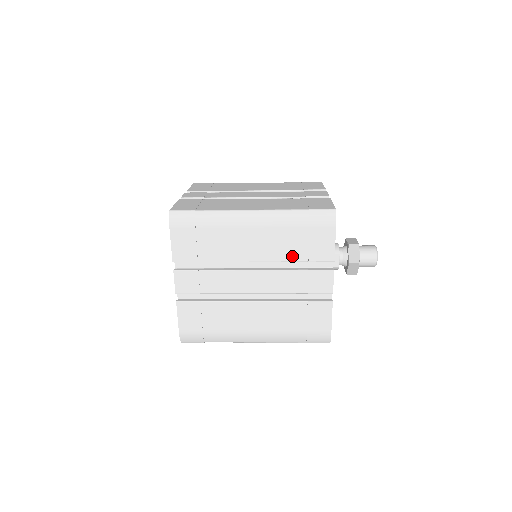
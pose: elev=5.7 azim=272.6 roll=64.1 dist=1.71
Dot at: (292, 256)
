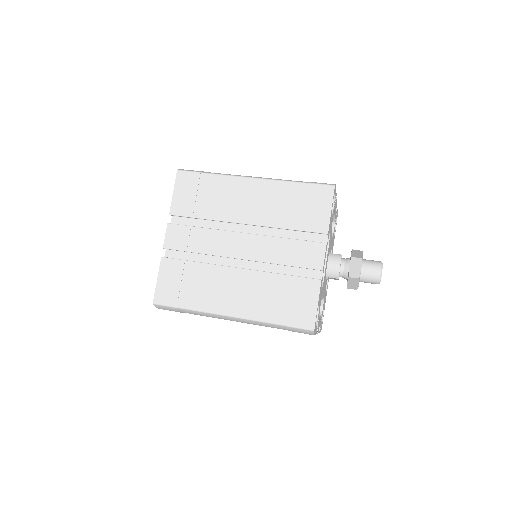
Dot at: occluded
